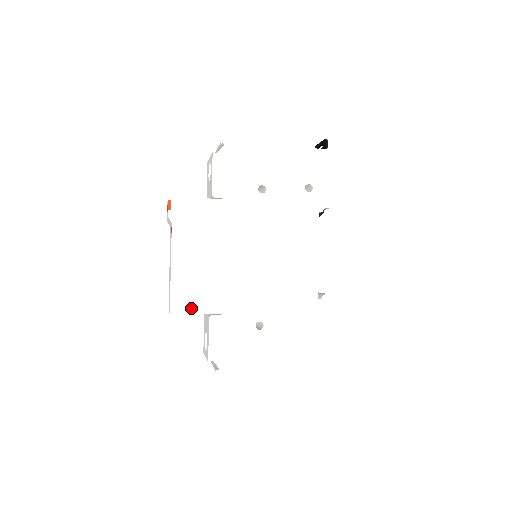
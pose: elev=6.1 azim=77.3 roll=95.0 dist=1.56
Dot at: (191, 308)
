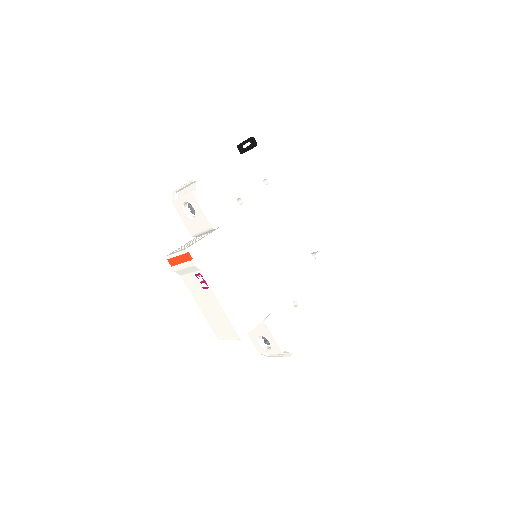
Dot at: (251, 324)
